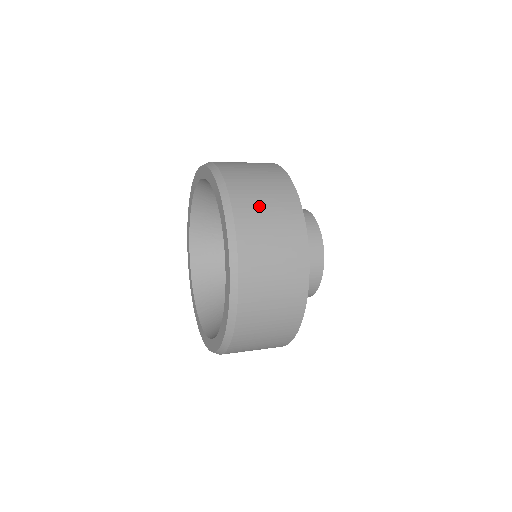
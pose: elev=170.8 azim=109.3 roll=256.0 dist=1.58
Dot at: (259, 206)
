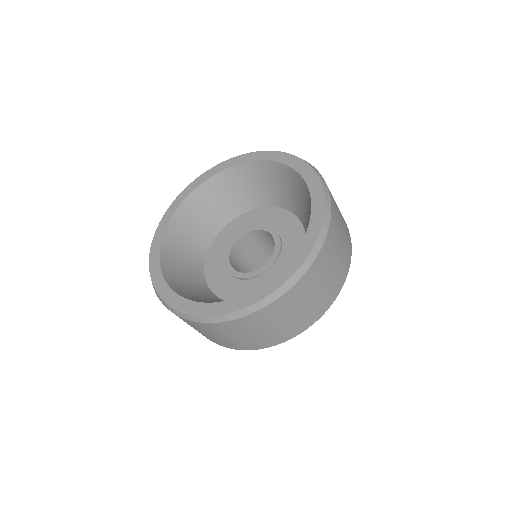
Dot at: occluded
